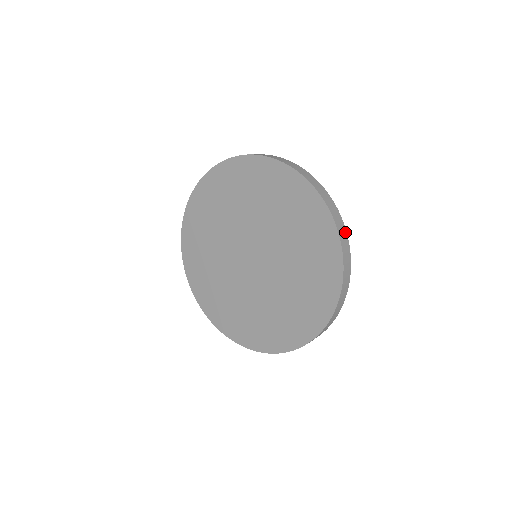
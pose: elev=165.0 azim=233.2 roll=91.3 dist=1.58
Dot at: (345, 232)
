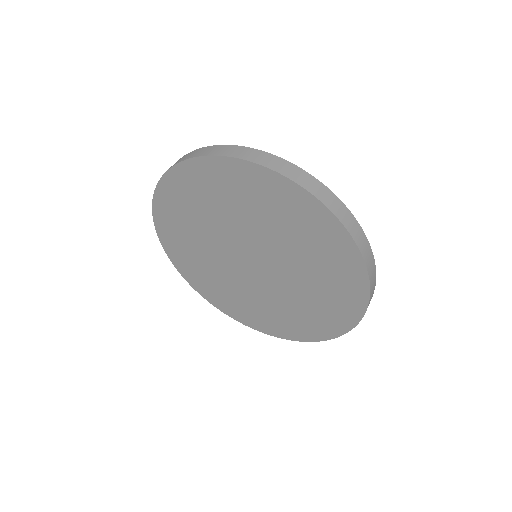
Dot at: (360, 230)
